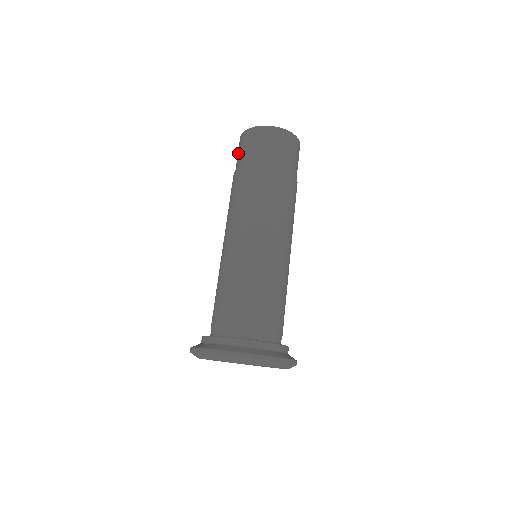
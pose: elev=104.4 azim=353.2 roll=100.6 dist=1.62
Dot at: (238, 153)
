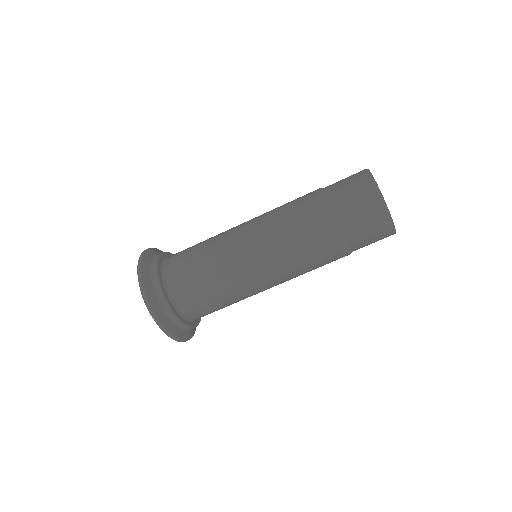
Dot at: (350, 191)
